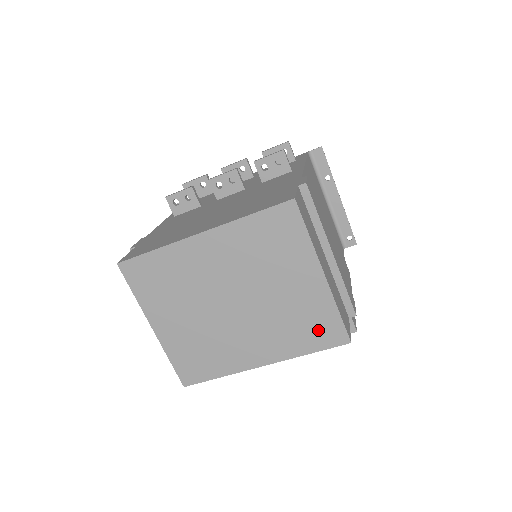
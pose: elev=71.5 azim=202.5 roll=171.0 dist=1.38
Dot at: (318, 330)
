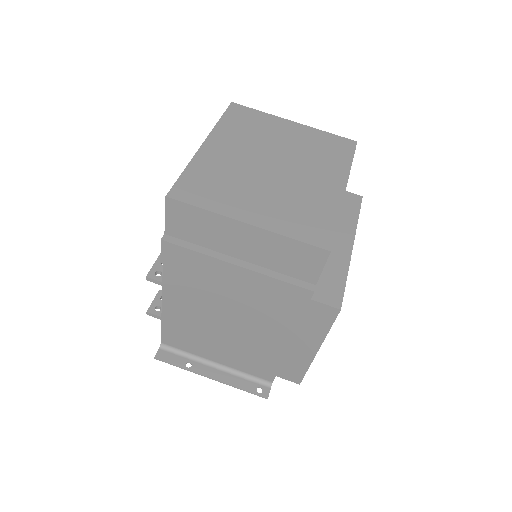
Dot at: (334, 147)
